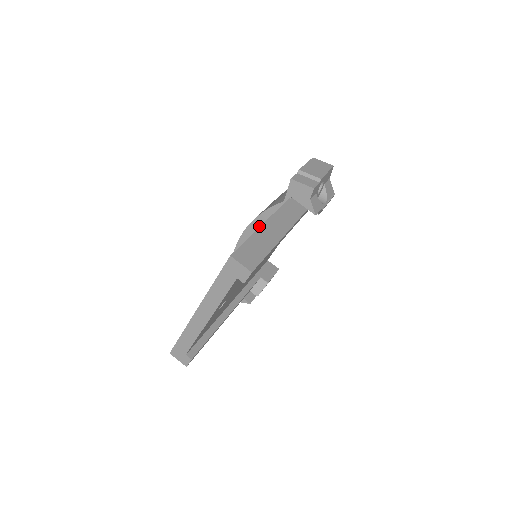
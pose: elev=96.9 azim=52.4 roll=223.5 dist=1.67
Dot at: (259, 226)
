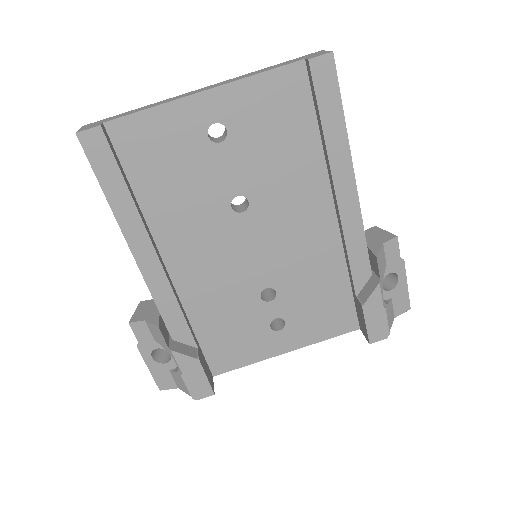
Dot at: occluded
